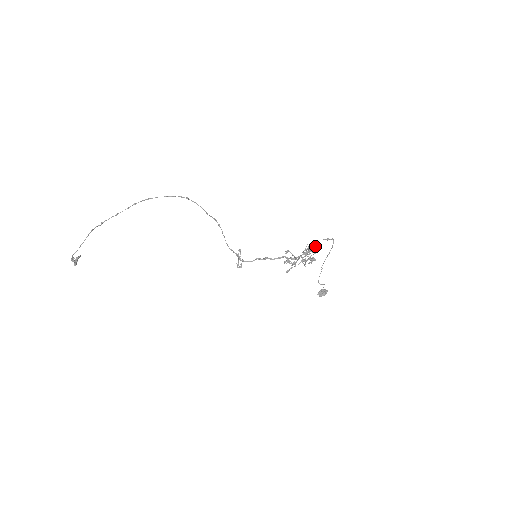
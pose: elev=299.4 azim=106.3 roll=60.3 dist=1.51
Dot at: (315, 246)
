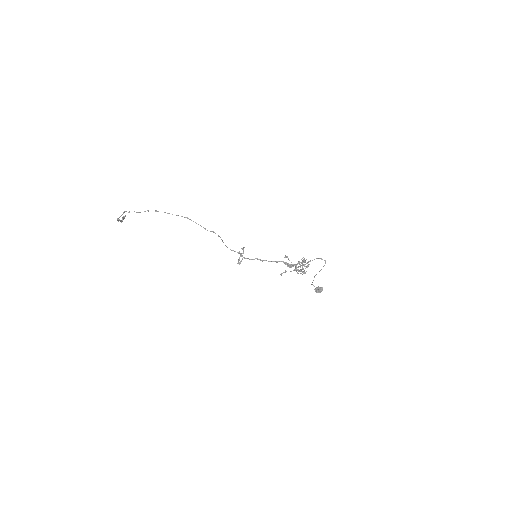
Dot at: (308, 262)
